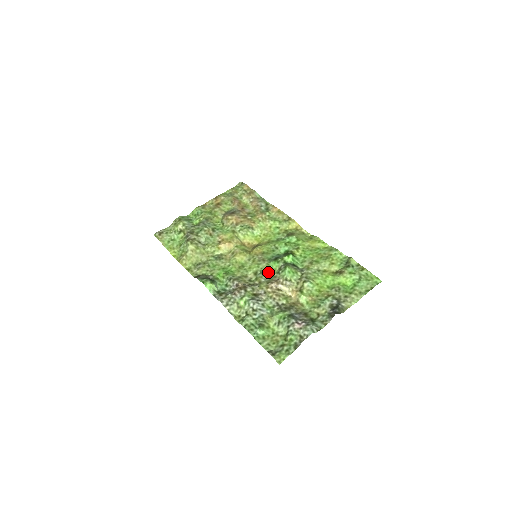
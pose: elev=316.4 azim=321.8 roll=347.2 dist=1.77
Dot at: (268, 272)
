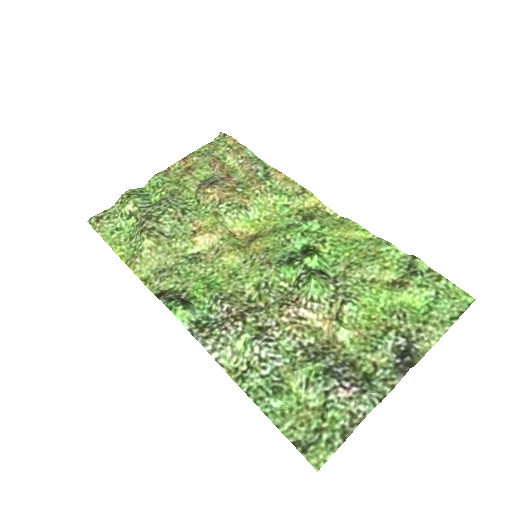
Dot at: (278, 284)
